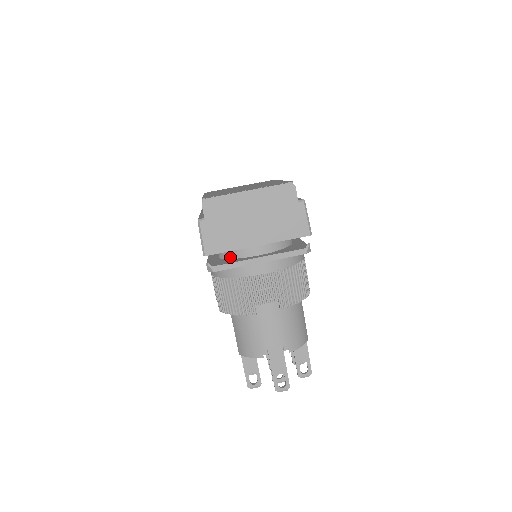
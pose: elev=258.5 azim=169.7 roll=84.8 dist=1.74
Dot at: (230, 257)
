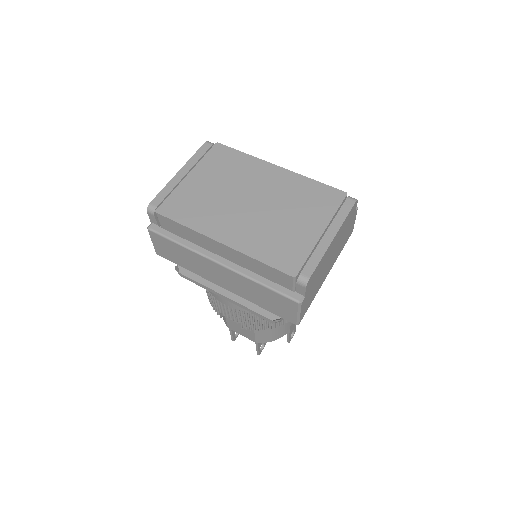
Dot at: occluded
